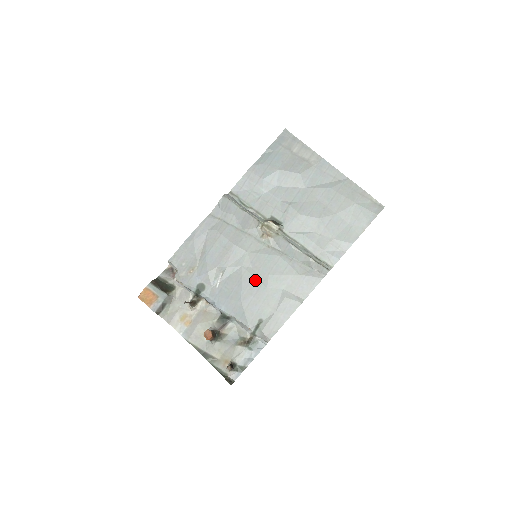
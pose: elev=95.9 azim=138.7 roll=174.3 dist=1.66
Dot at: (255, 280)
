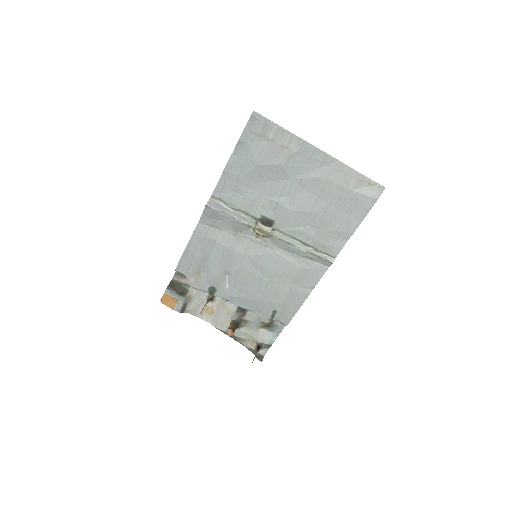
Dot at: (260, 279)
